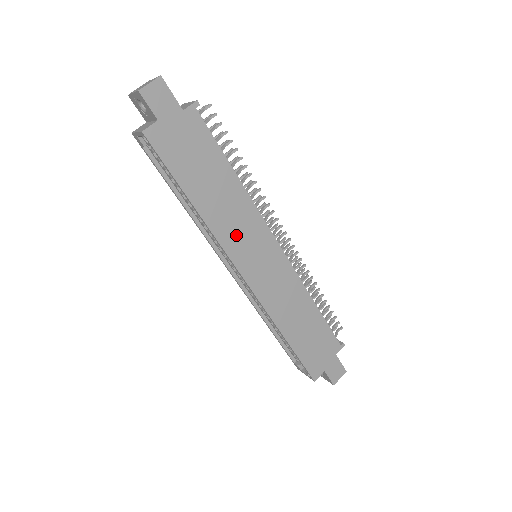
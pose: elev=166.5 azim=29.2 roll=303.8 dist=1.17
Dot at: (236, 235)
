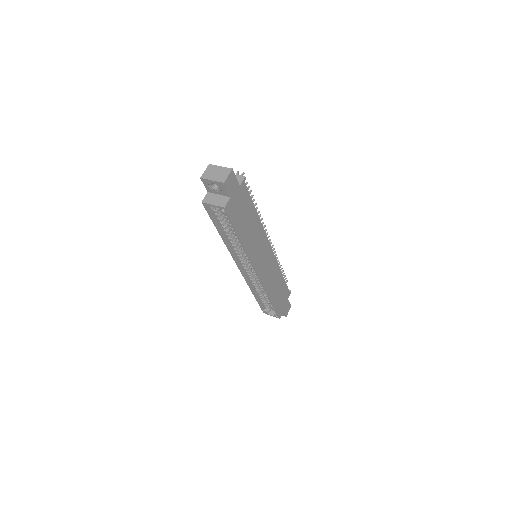
Dot at: (256, 250)
